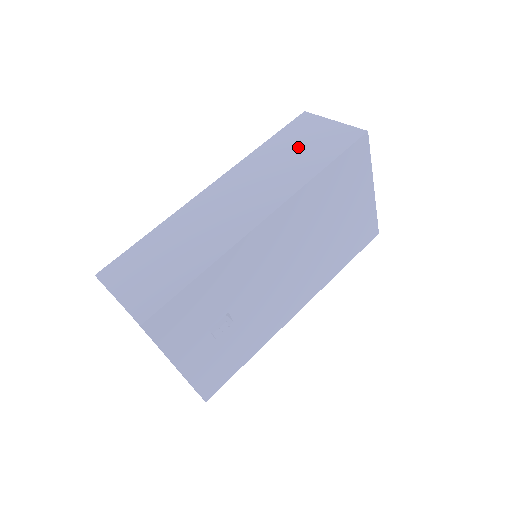
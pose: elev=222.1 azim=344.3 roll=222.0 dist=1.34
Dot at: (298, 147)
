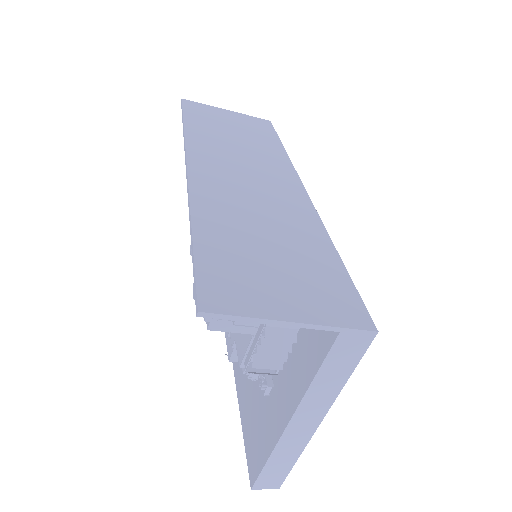
Dot at: (230, 129)
